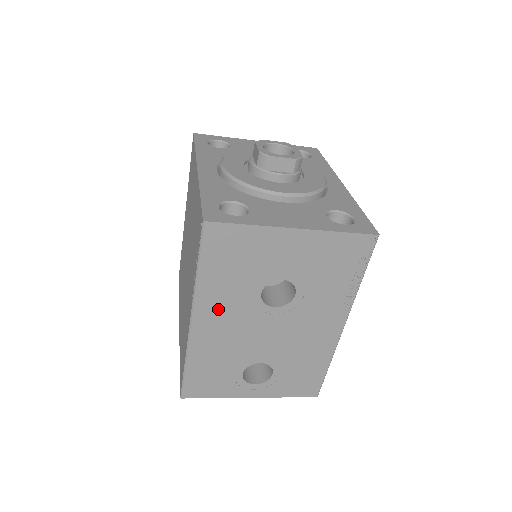
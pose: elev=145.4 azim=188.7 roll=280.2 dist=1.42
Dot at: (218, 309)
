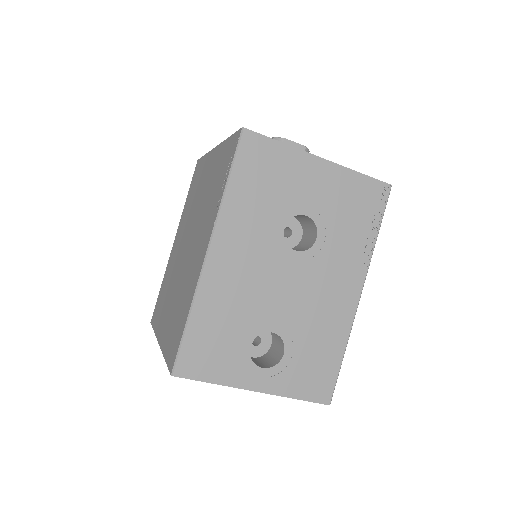
Dot at: (239, 239)
